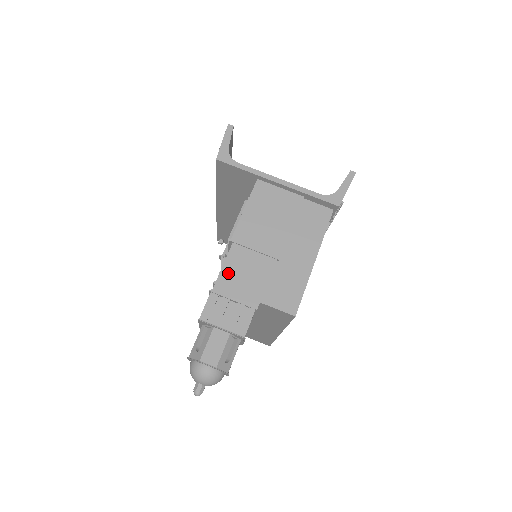
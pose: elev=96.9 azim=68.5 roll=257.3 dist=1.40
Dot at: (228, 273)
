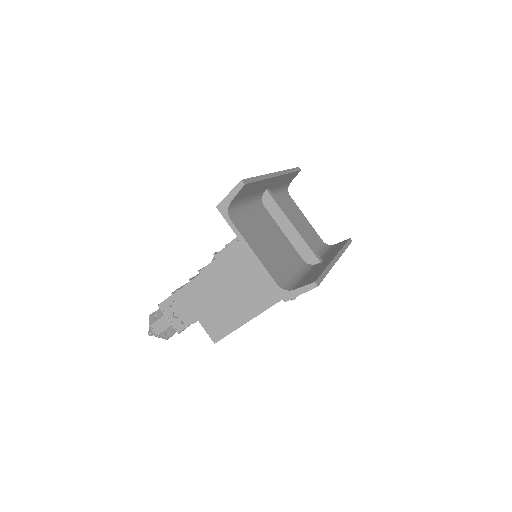
Dot at: (187, 291)
